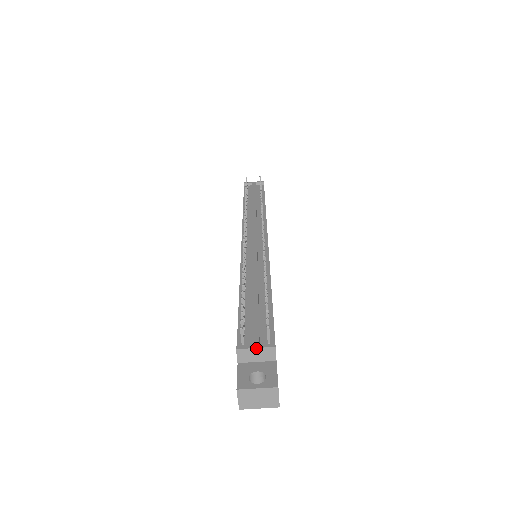
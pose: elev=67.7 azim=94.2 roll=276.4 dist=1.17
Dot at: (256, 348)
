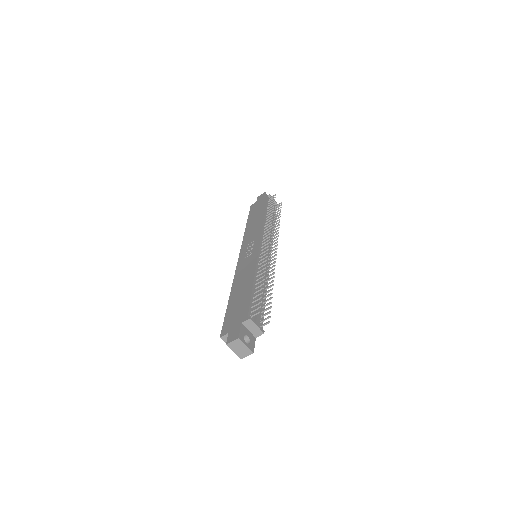
Dot at: (257, 326)
